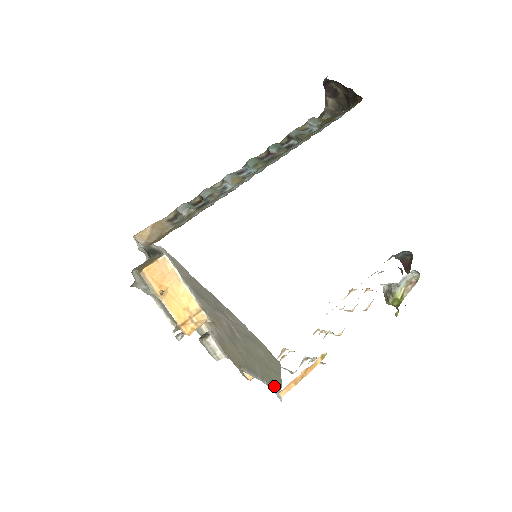
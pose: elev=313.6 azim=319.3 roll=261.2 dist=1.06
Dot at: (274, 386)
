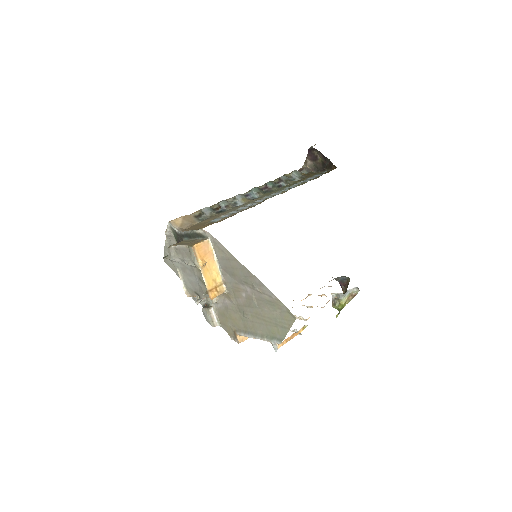
Dot at: (275, 340)
